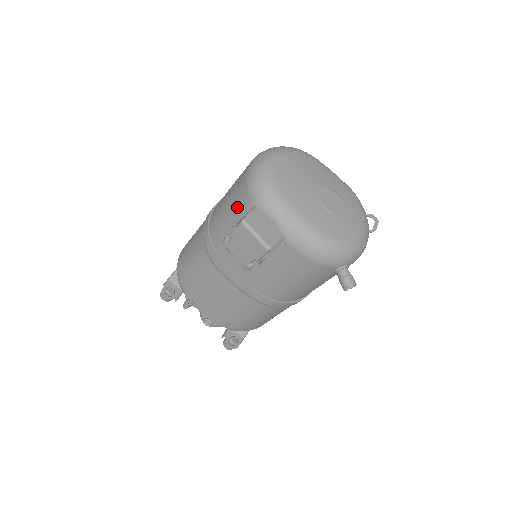
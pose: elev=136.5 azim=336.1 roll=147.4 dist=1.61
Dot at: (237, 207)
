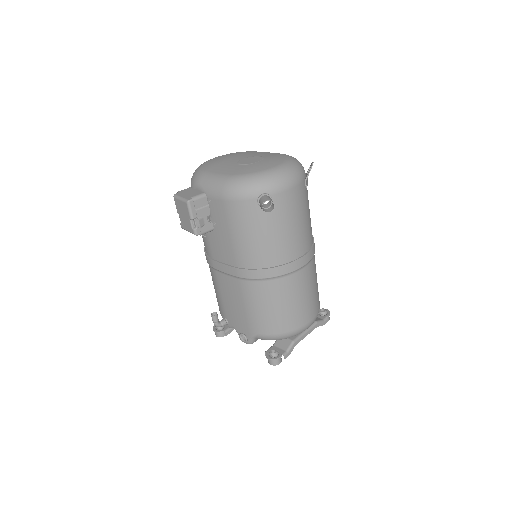
Dot at: occluded
